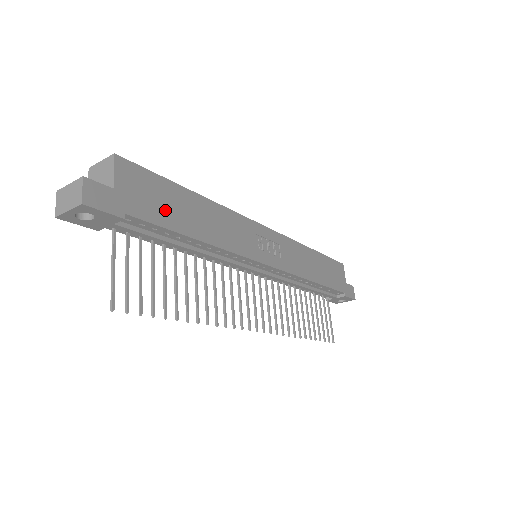
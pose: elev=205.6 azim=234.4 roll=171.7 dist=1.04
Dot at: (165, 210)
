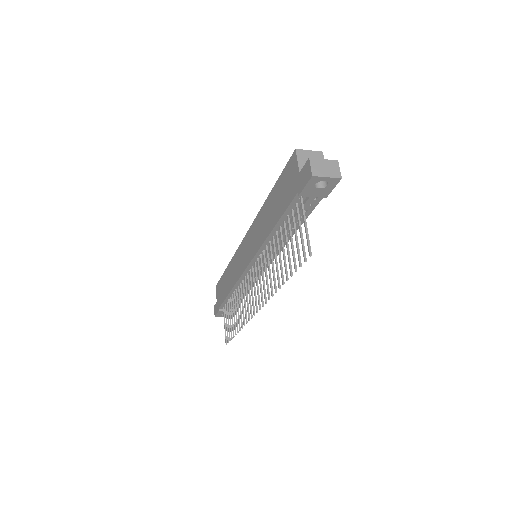
Dot at: occluded
